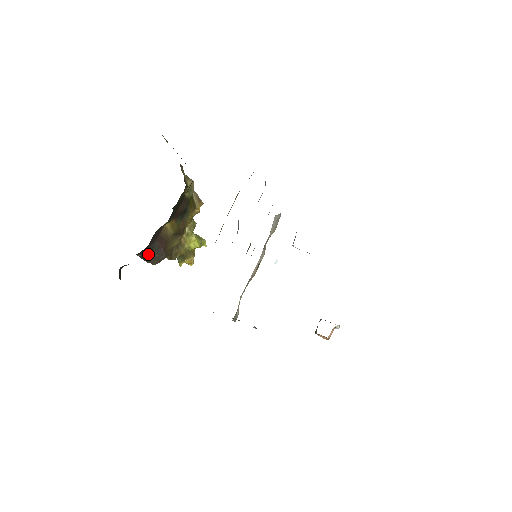
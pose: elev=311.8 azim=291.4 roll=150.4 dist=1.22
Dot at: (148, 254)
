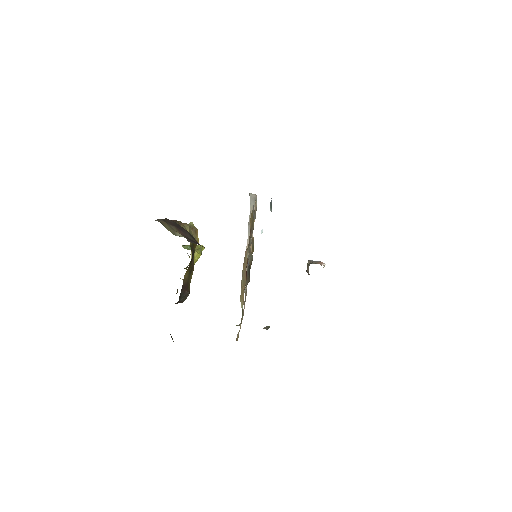
Dot at: occluded
